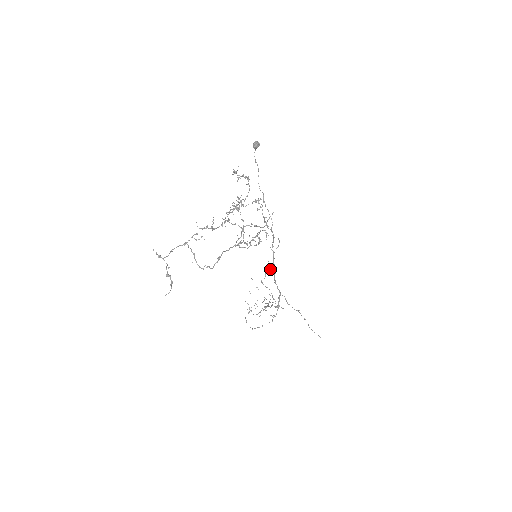
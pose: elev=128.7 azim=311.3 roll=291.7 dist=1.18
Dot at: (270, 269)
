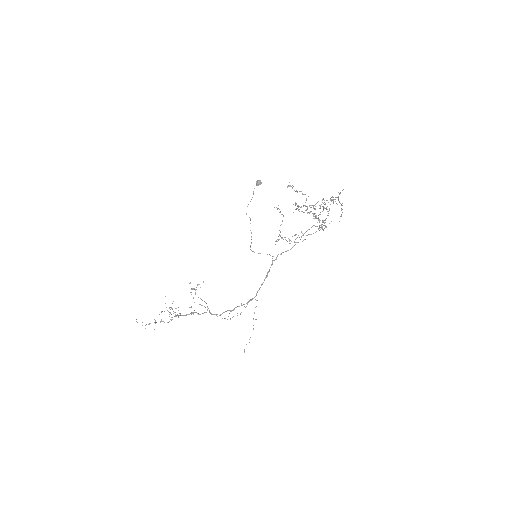
Dot at: occluded
